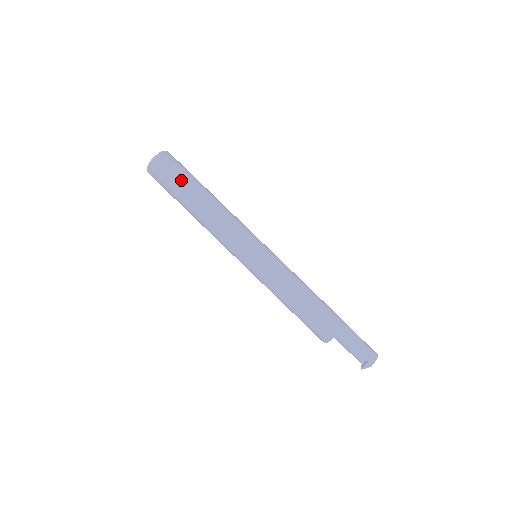
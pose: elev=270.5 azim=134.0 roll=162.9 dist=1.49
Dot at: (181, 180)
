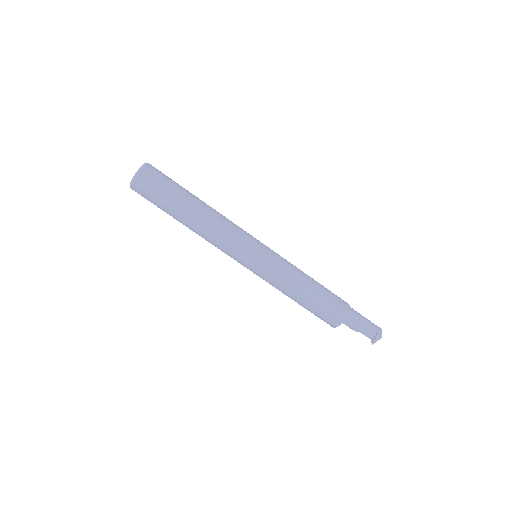
Dot at: (173, 187)
